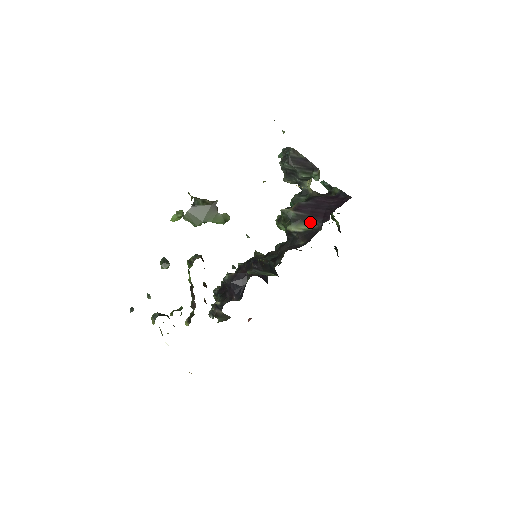
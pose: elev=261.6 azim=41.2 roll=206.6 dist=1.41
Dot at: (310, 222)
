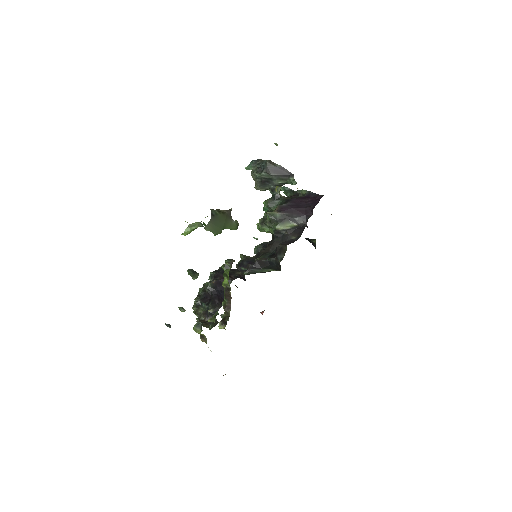
Dot at: (295, 220)
